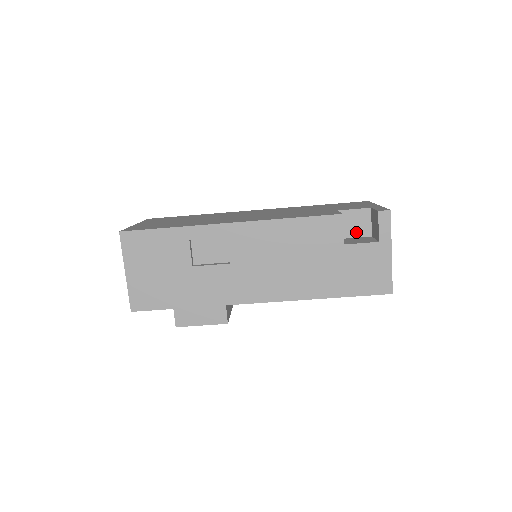
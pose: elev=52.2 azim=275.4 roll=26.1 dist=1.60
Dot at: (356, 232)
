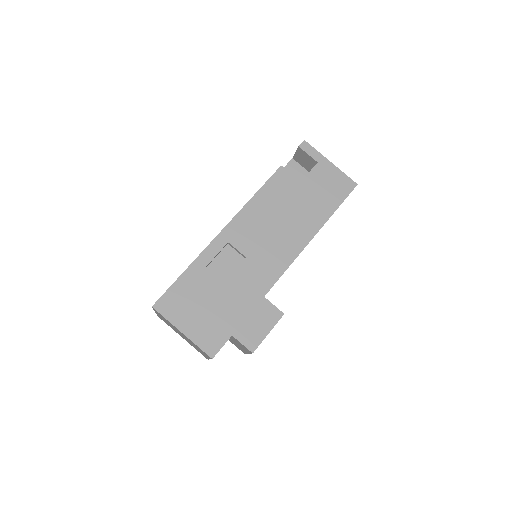
Dot at: (299, 179)
